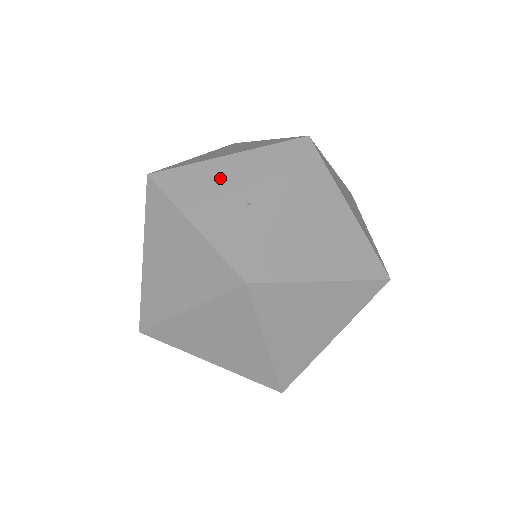
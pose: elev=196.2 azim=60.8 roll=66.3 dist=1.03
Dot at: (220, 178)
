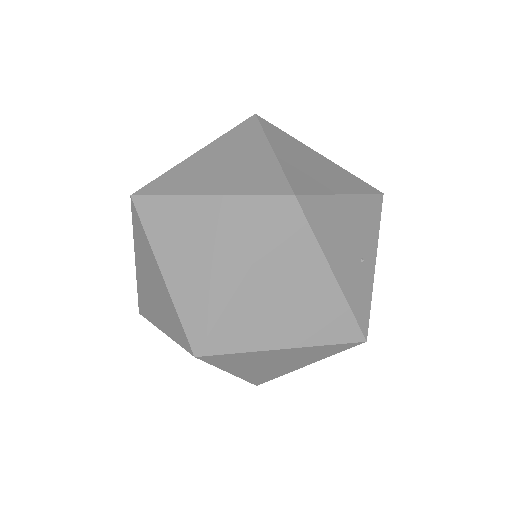
Dot at: (345, 222)
